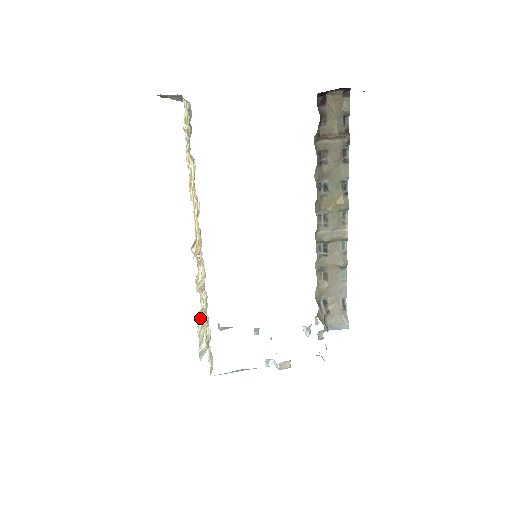
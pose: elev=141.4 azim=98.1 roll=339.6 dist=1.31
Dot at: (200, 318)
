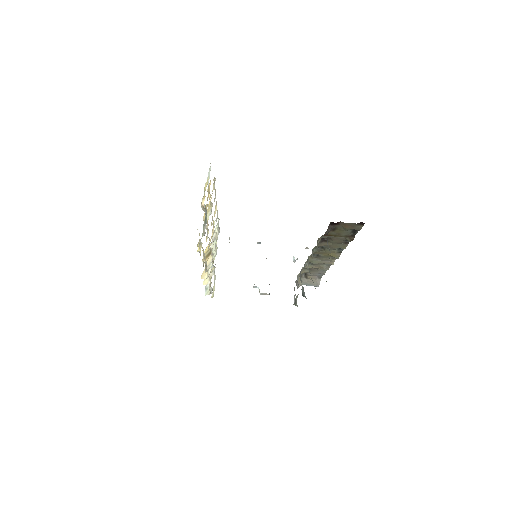
Dot at: occluded
